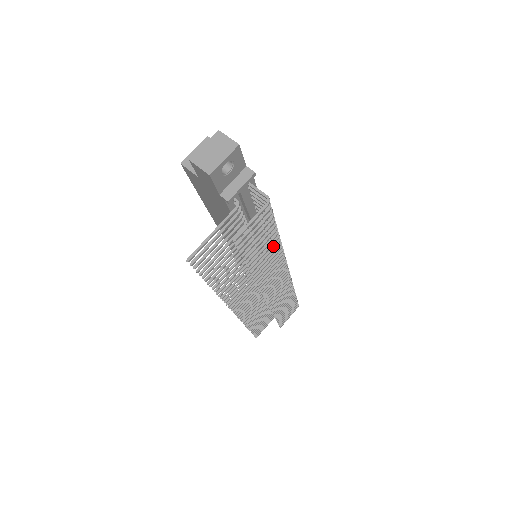
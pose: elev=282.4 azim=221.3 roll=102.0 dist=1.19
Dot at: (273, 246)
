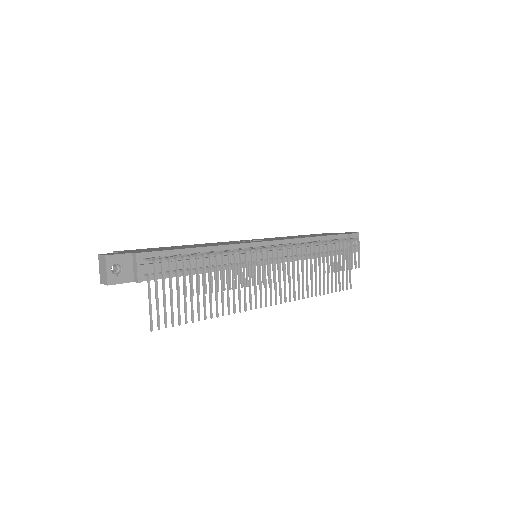
Dot at: (216, 264)
